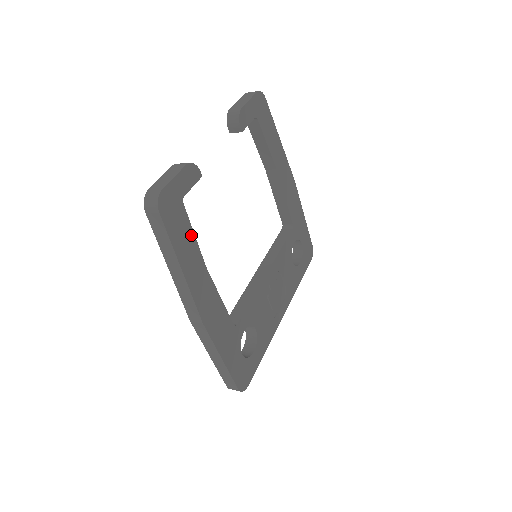
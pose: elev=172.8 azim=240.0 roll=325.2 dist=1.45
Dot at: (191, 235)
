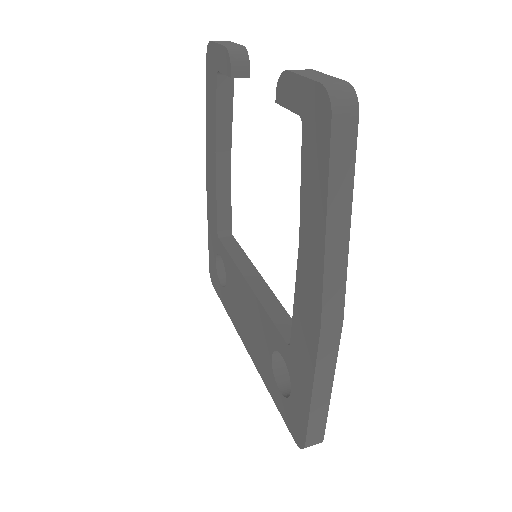
Dot at: occluded
